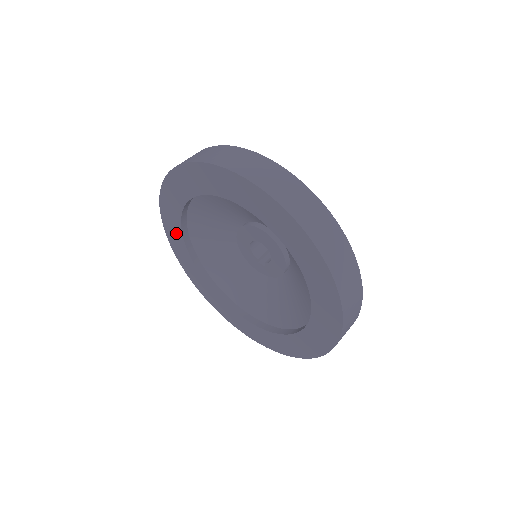
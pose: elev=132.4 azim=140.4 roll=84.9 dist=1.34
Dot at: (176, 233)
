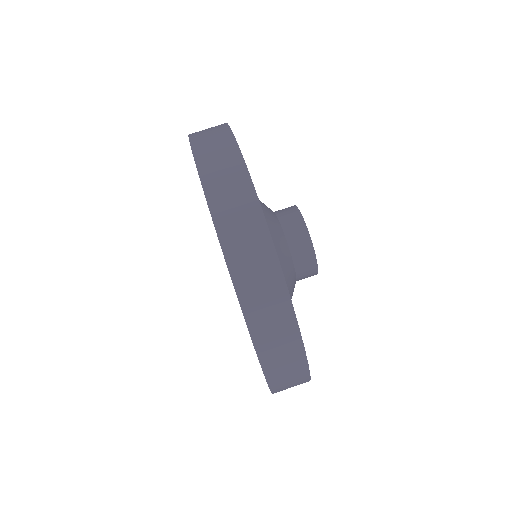
Dot at: occluded
